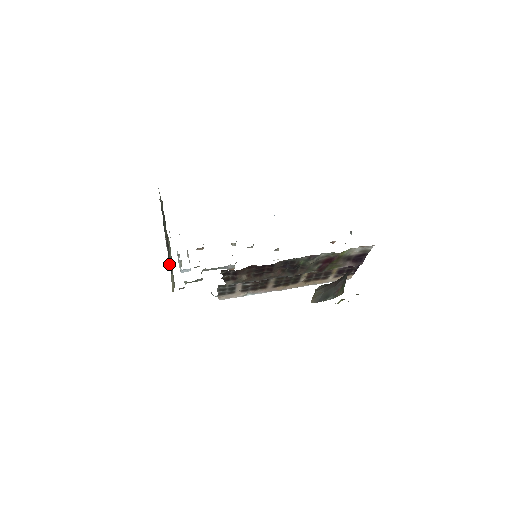
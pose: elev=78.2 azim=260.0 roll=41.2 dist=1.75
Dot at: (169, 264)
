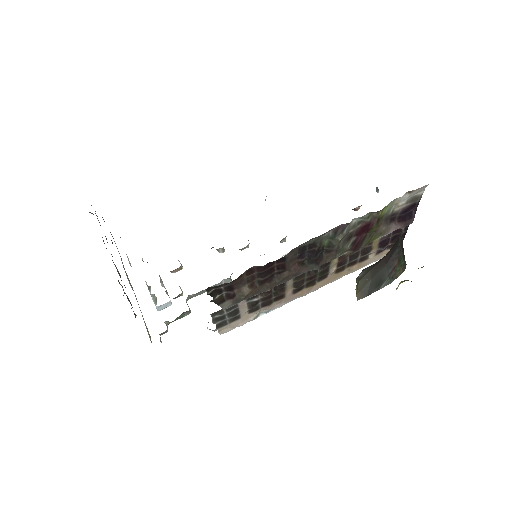
Dot at: occluded
